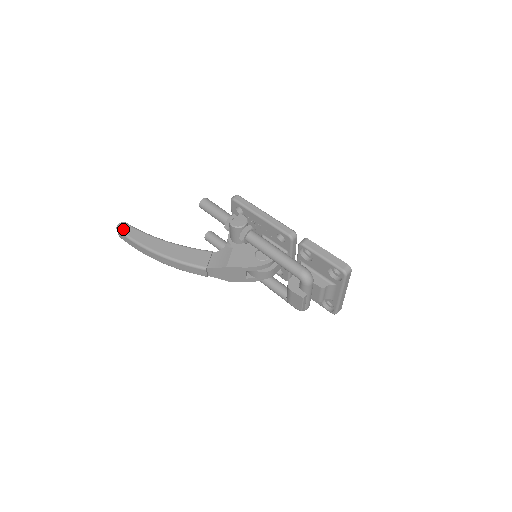
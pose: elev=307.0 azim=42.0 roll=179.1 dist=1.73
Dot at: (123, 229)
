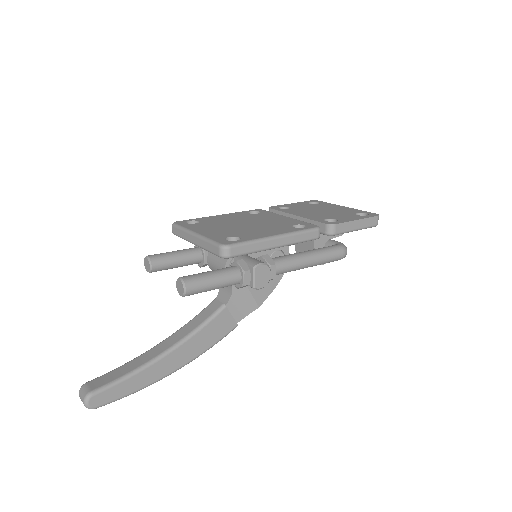
Dot at: (104, 402)
